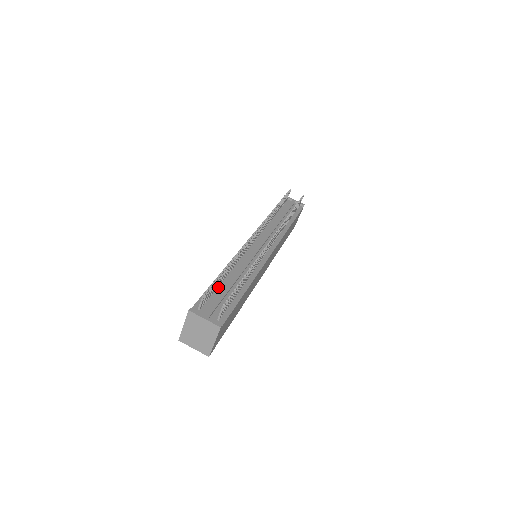
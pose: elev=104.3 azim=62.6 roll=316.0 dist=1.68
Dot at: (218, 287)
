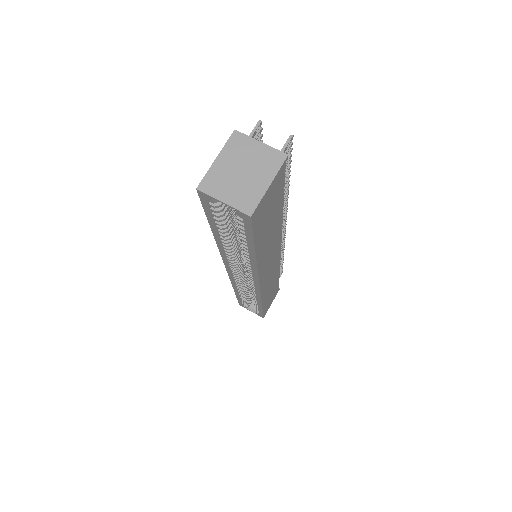
Dot at: occluded
